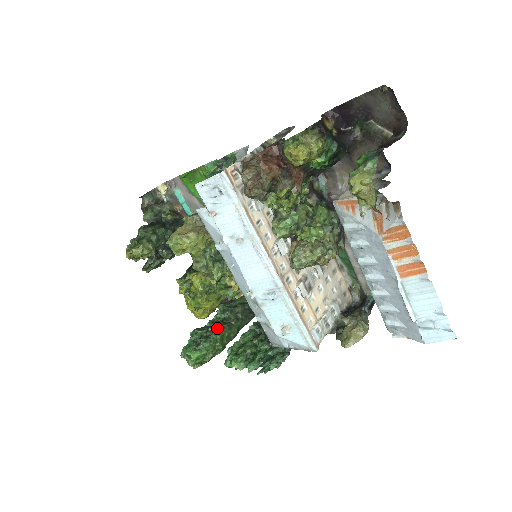
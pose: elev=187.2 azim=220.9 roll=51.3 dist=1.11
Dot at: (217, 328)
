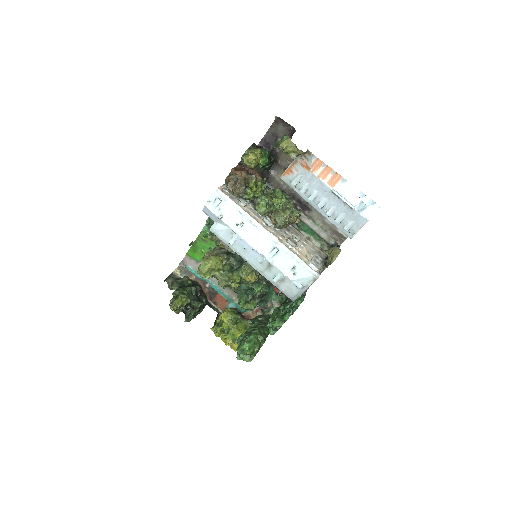
Dot at: (253, 328)
